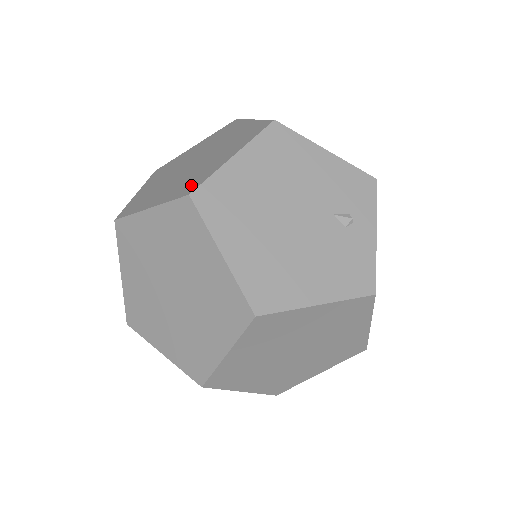
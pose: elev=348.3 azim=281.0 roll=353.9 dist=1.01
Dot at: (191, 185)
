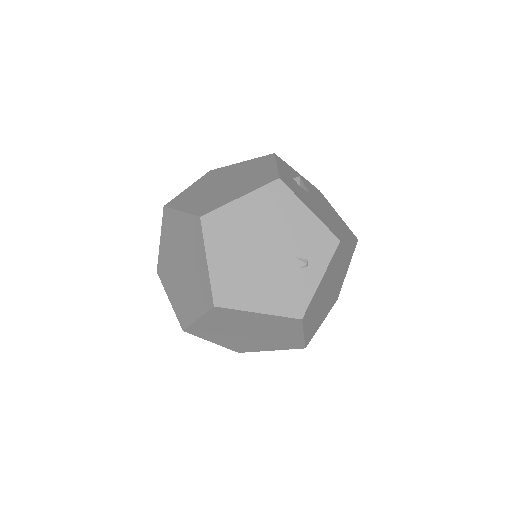
Dot at: (207, 208)
